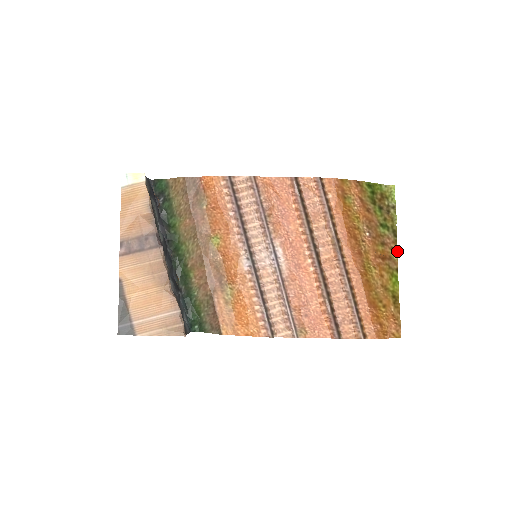
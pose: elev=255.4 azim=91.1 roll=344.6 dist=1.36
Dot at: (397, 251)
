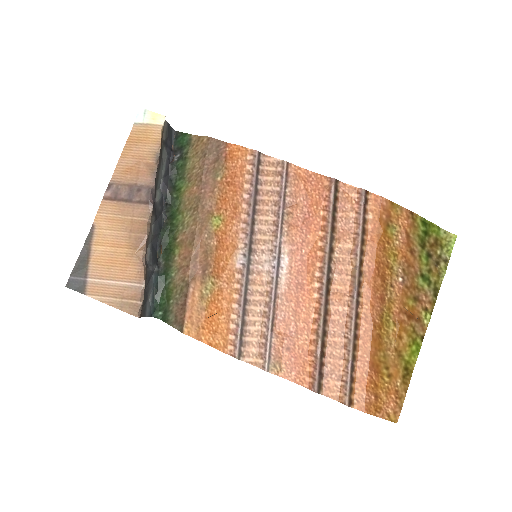
Dot at: occluded
